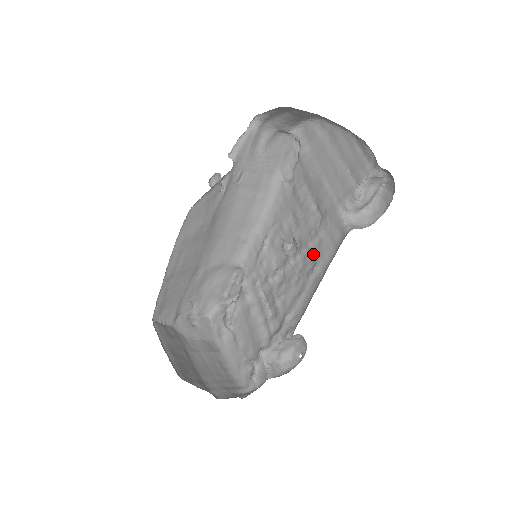
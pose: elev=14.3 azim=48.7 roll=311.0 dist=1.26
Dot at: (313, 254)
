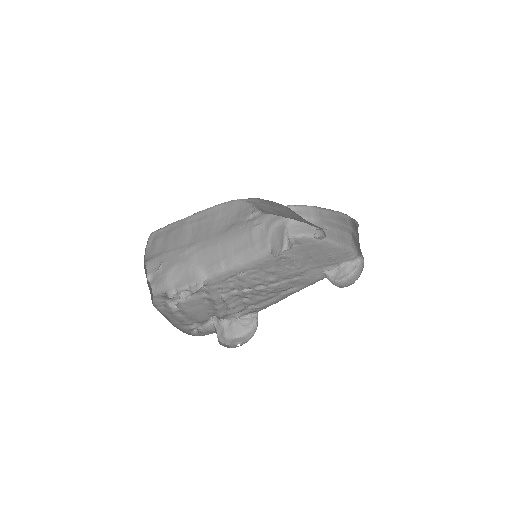
Dot at: (290, 283)
